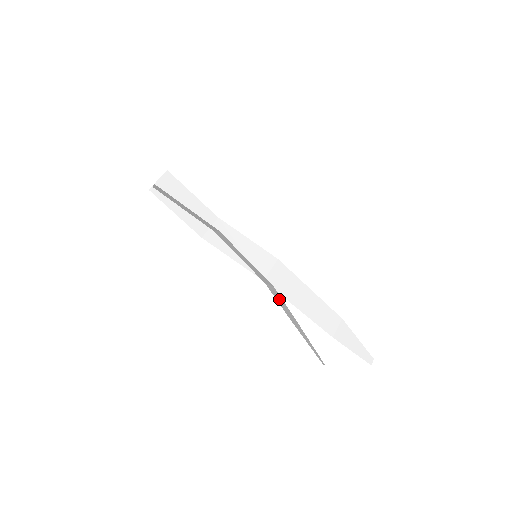
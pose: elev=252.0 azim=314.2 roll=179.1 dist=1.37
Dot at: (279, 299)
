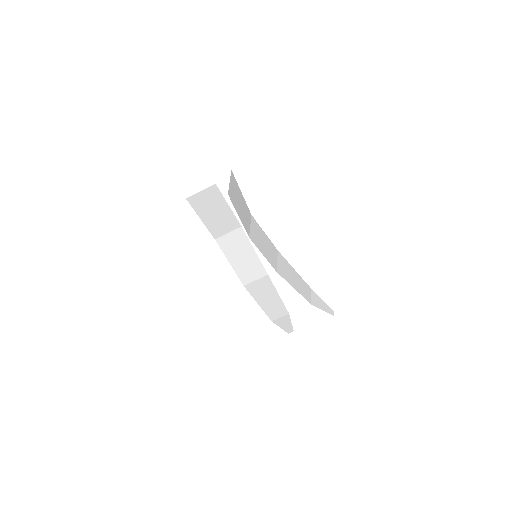
Dot at: occluded
